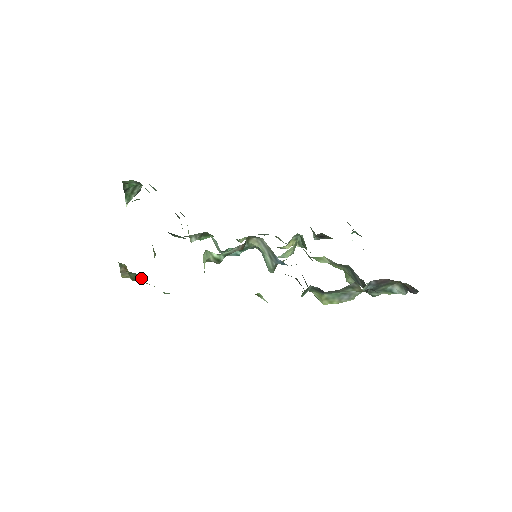
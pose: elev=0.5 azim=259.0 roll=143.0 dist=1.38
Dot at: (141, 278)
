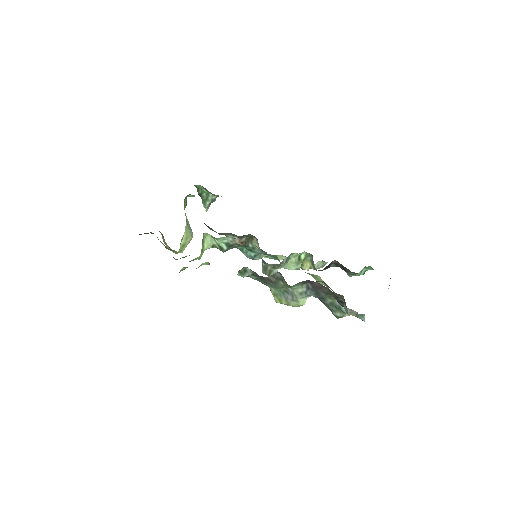
Dot at: occluded
